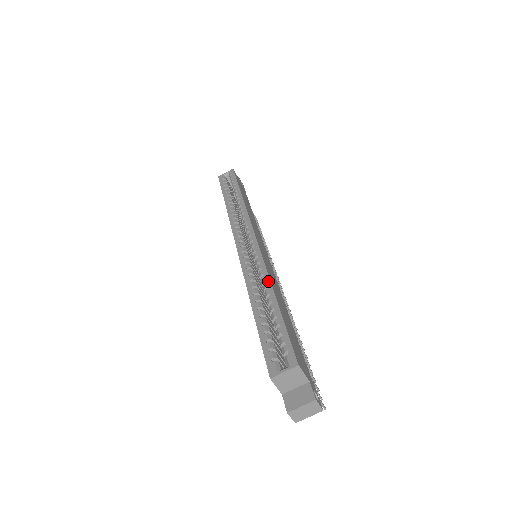
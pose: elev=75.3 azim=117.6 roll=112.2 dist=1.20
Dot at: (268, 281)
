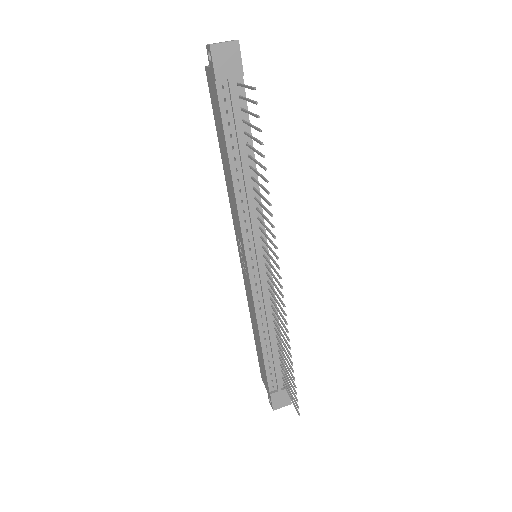
Dot at: occluded
